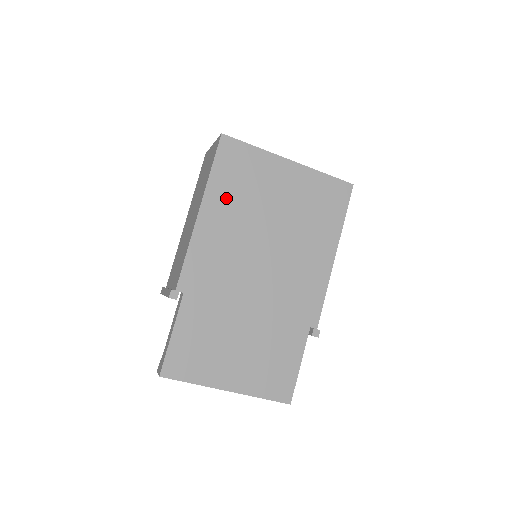
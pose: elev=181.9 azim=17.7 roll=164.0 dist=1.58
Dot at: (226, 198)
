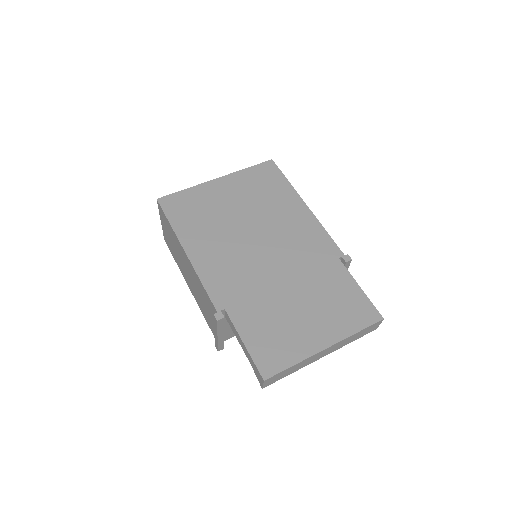
Dot at: (196, 230)
